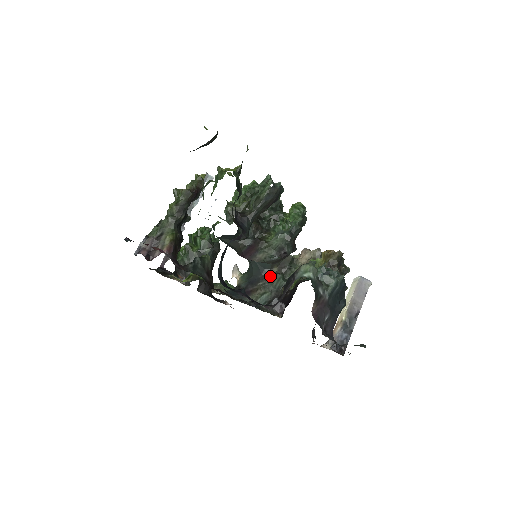
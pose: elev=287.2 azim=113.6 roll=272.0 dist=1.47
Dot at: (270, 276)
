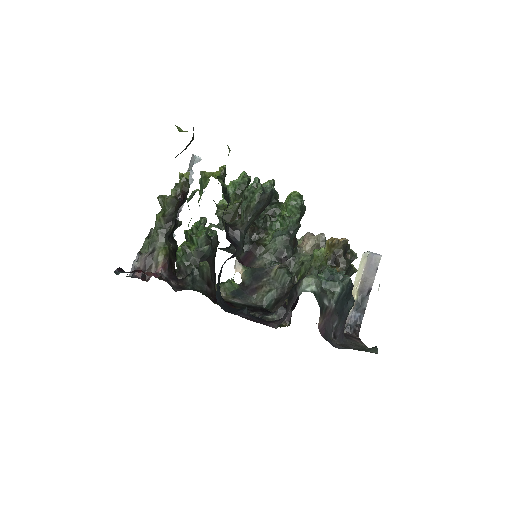
Dot at: (274, 271)
